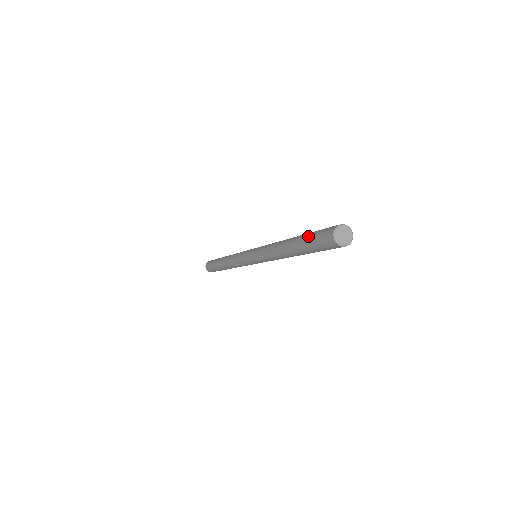
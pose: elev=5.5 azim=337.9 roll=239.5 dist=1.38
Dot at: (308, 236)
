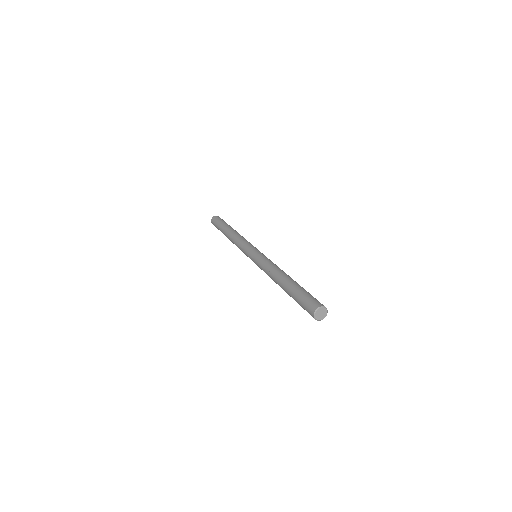
Dot at: (301, 291)
